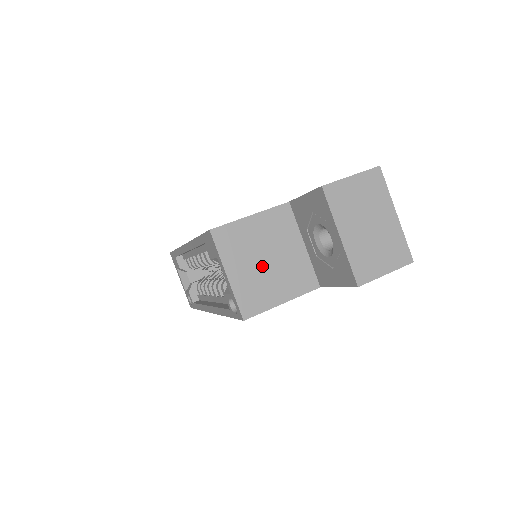
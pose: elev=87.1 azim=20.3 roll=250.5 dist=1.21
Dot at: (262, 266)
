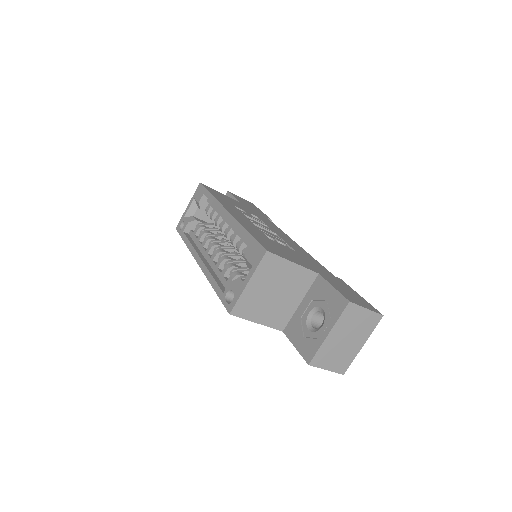
Dot at: (269, 294)
